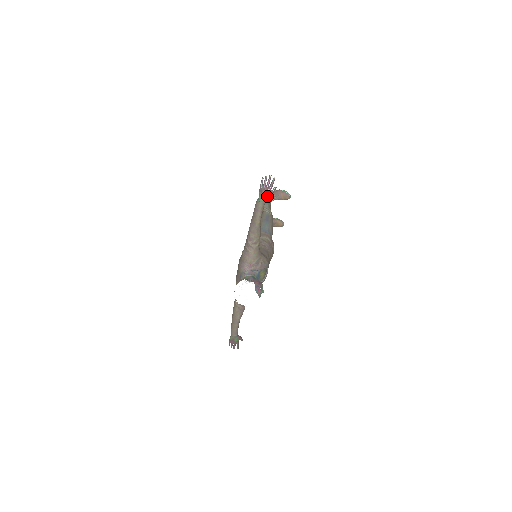
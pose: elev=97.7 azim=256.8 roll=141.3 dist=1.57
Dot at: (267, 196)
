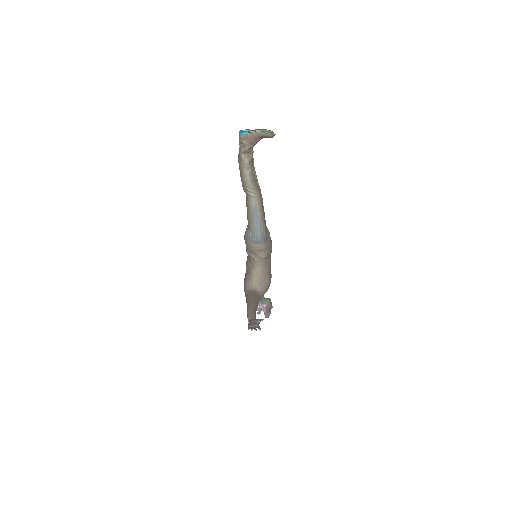
Dot at: occluded
